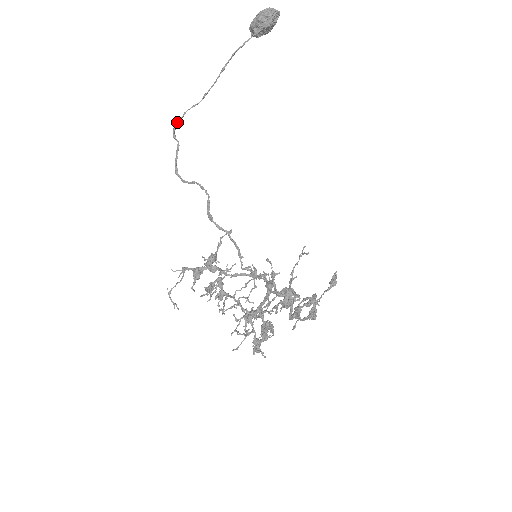
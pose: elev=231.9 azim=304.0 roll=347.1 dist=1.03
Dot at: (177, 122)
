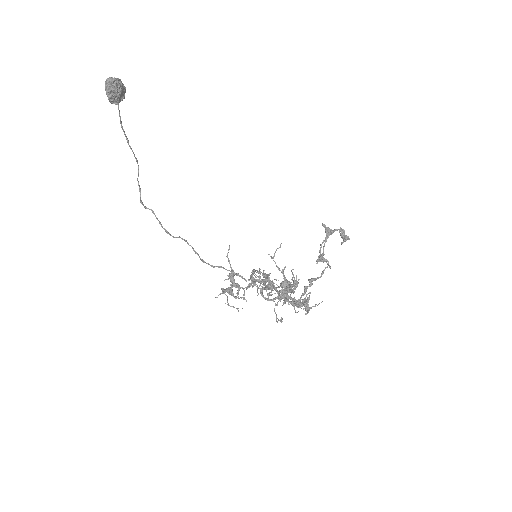
Dot at: (140, 193)
